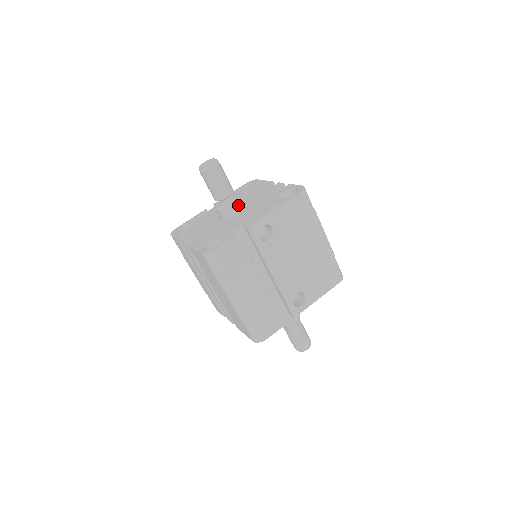
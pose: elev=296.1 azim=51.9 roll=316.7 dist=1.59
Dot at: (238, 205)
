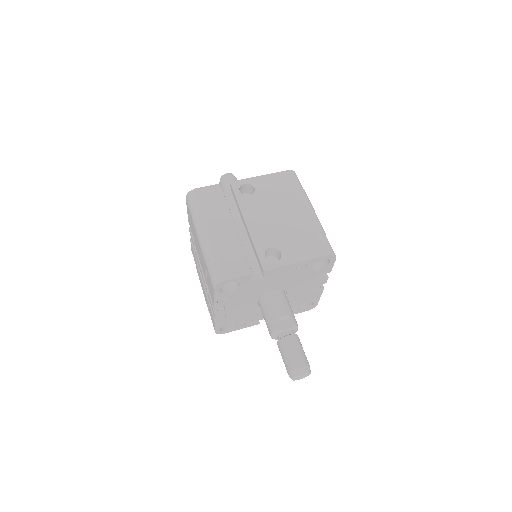
Dot at: occluded
